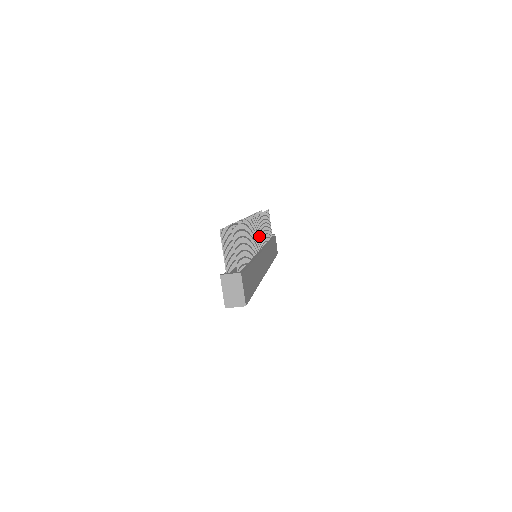
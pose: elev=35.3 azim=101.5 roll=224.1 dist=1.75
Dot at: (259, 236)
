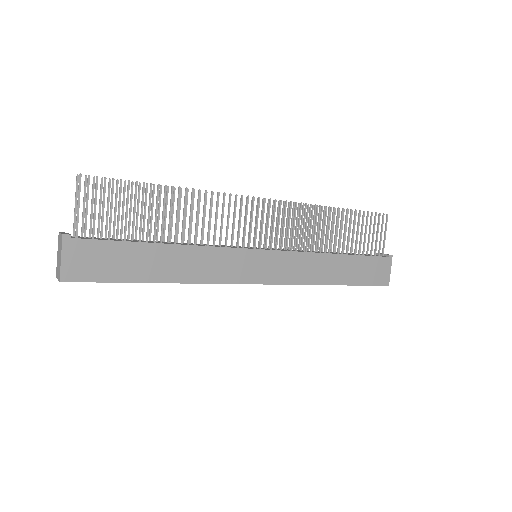
Dot at: (277, 231)
